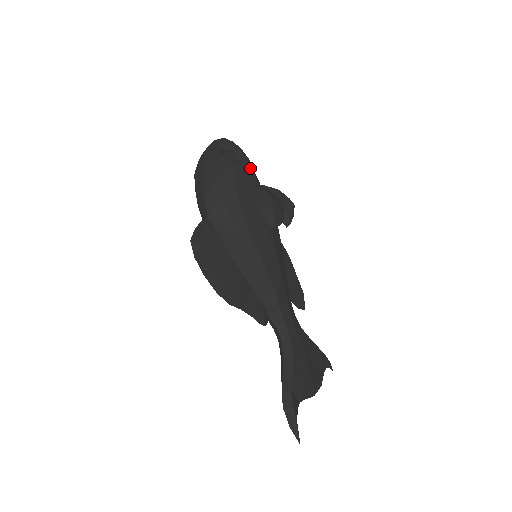
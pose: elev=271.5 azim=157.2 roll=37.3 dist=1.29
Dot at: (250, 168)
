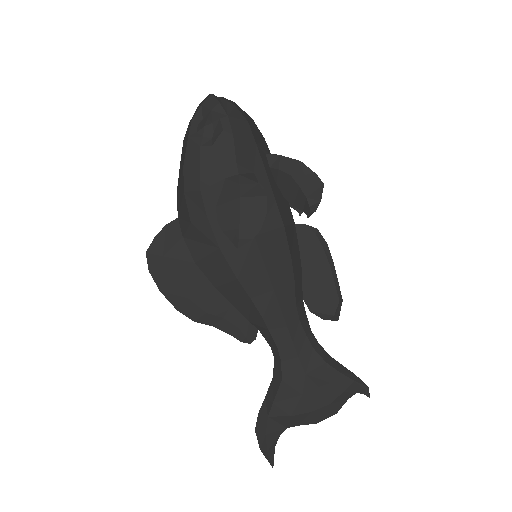
Dot at: (229, 148)
